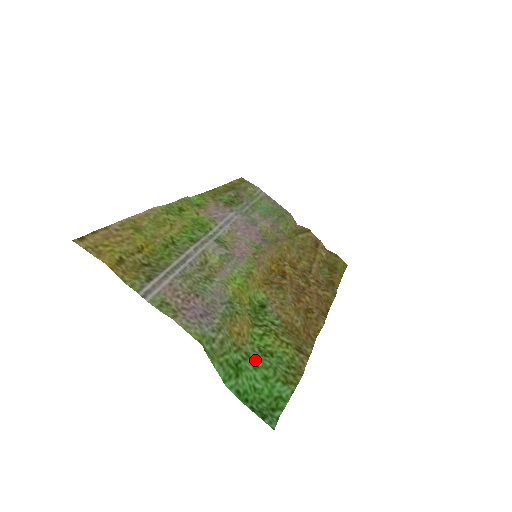
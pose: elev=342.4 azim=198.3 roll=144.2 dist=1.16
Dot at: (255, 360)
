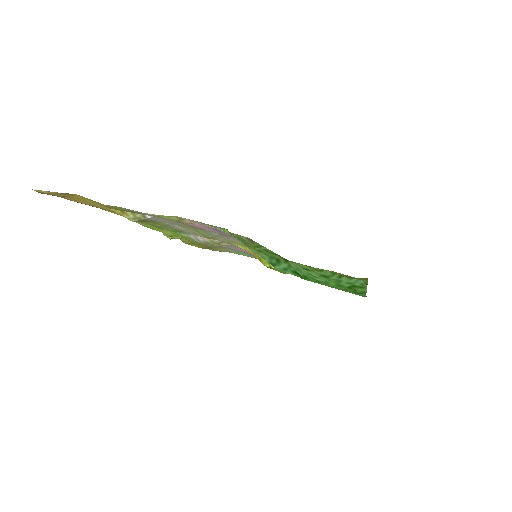
Dot at: (301, 265)
